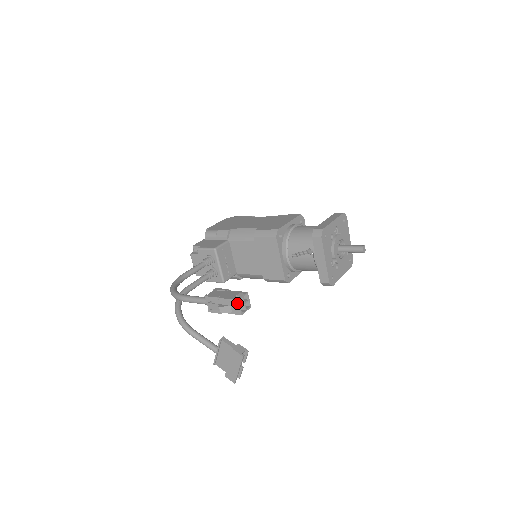
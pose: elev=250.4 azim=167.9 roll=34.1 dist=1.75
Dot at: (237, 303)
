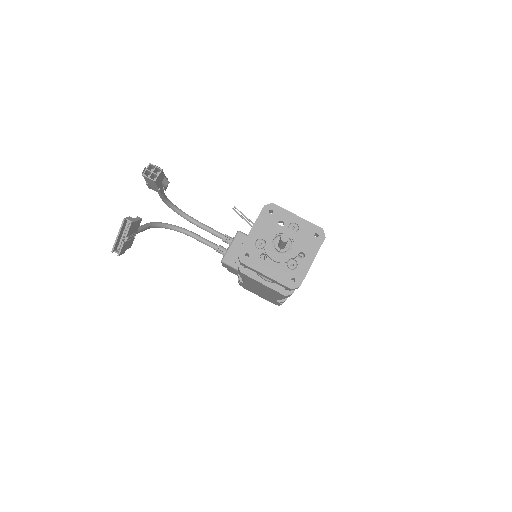
Dot at: (148, 166)
